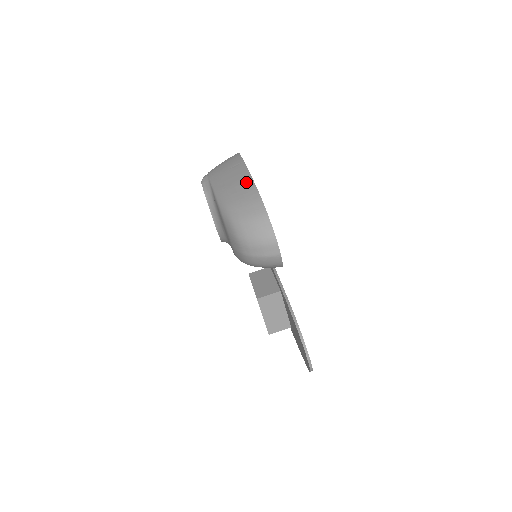
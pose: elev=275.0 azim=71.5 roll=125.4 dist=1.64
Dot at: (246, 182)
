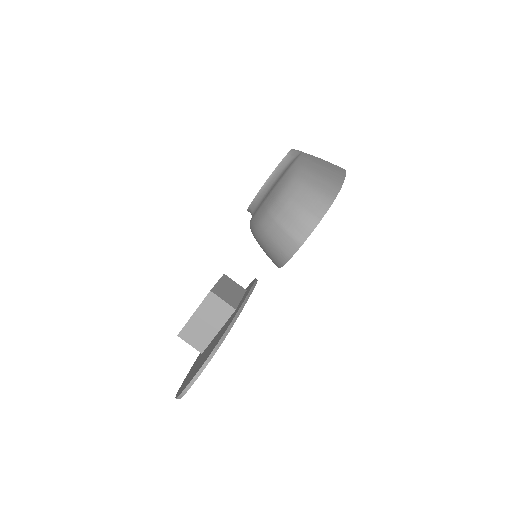
Dot at: (337, 173)
